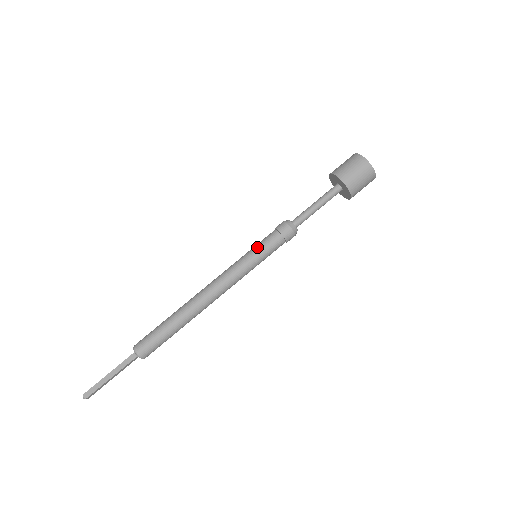
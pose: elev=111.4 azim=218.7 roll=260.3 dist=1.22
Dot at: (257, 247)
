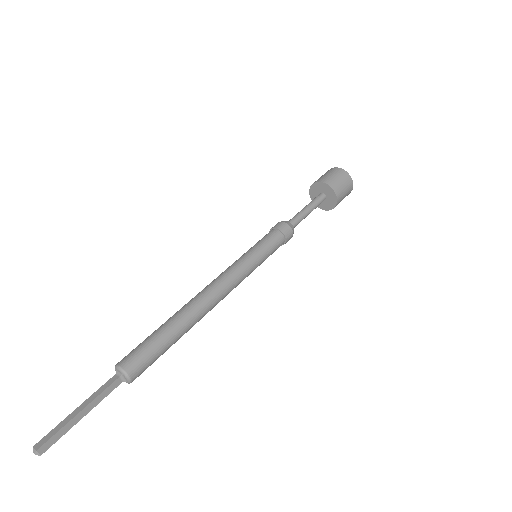
Dot at: occluded
